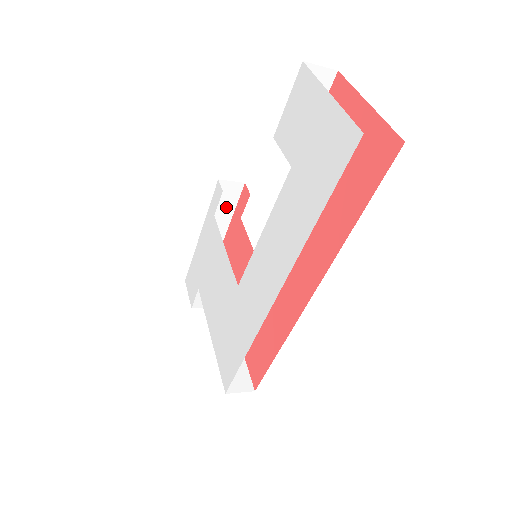
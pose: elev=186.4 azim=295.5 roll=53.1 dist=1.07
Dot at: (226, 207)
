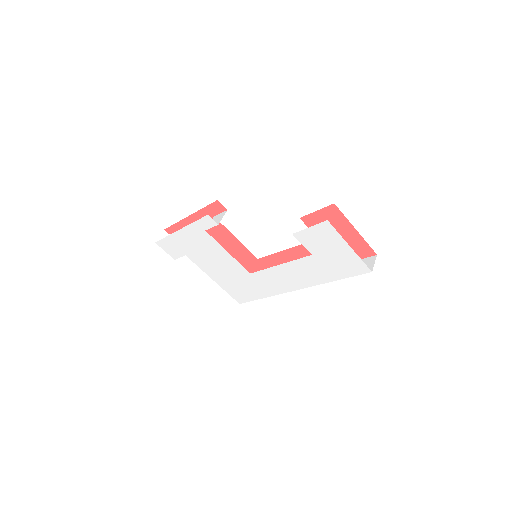
Dot at: occluded
